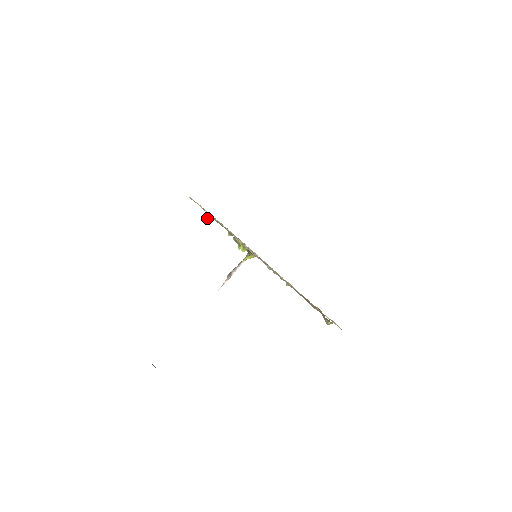
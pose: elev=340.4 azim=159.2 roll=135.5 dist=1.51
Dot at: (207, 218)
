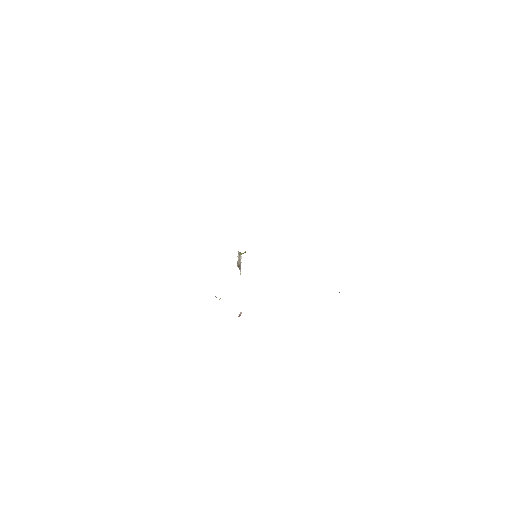
Dot at: occluded
